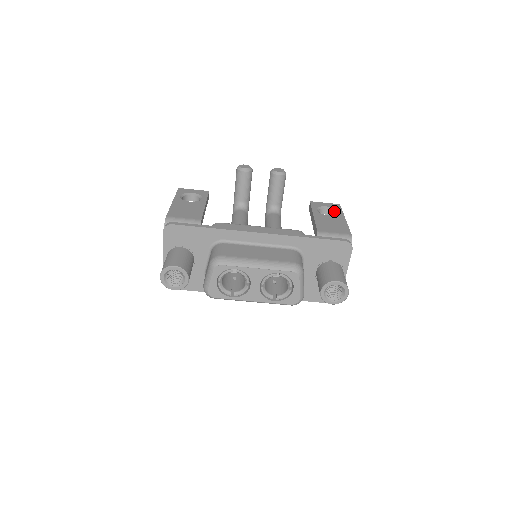
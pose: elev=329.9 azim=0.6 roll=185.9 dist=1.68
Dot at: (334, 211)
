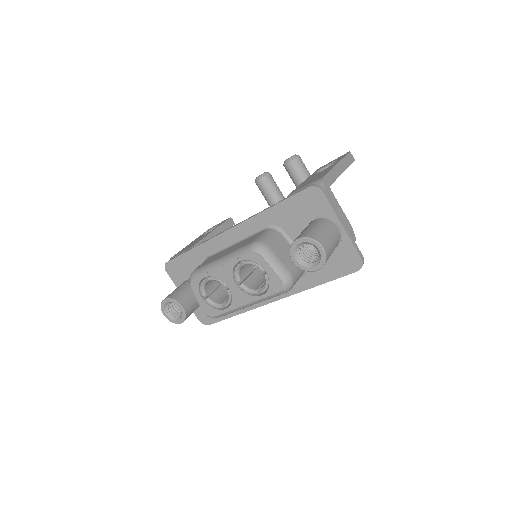
Dot at: occluded
